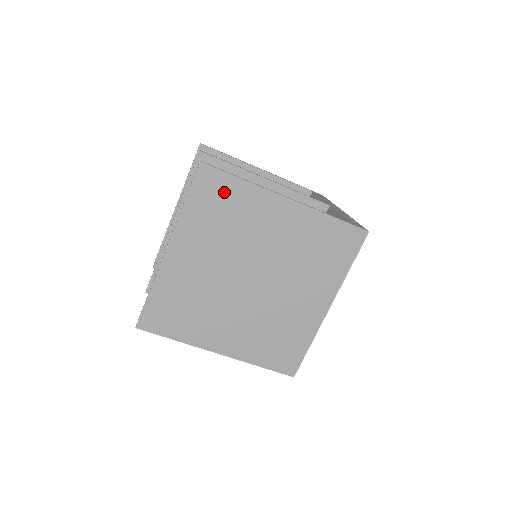
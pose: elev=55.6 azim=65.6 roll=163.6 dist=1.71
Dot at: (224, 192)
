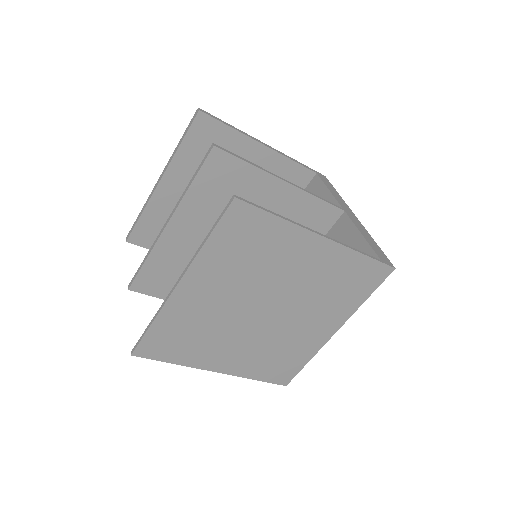
Dot at: (256, 230)
